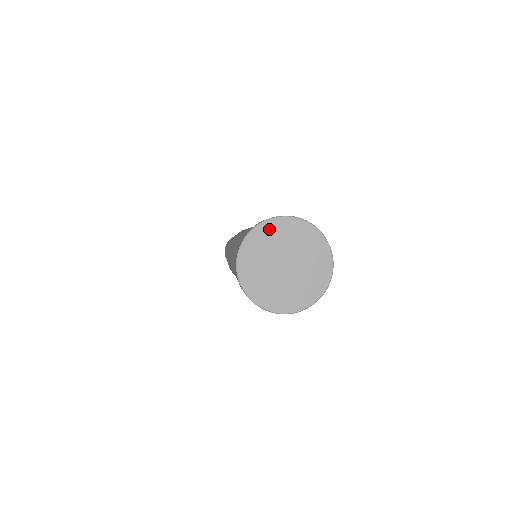
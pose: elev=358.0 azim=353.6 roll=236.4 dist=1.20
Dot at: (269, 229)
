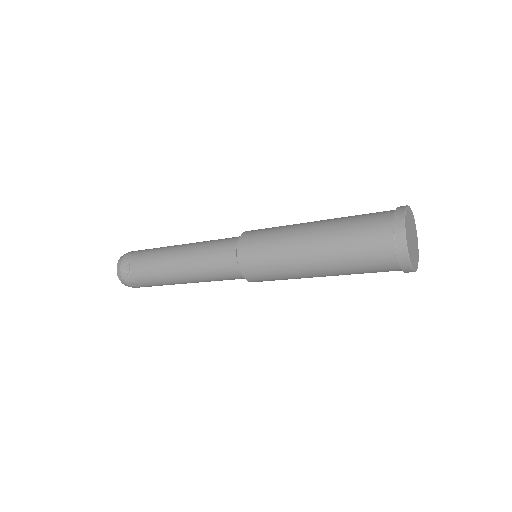
Dot at: (407, 228)
